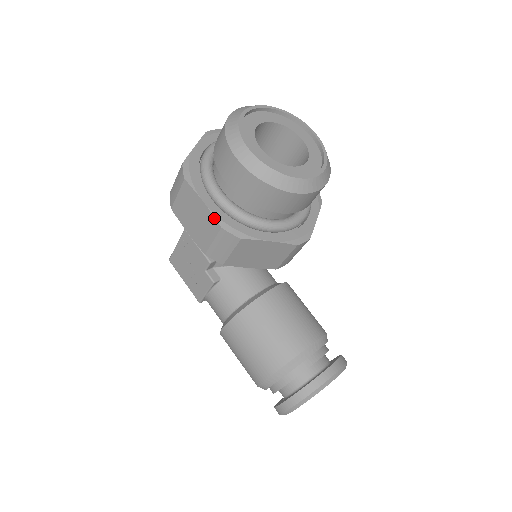
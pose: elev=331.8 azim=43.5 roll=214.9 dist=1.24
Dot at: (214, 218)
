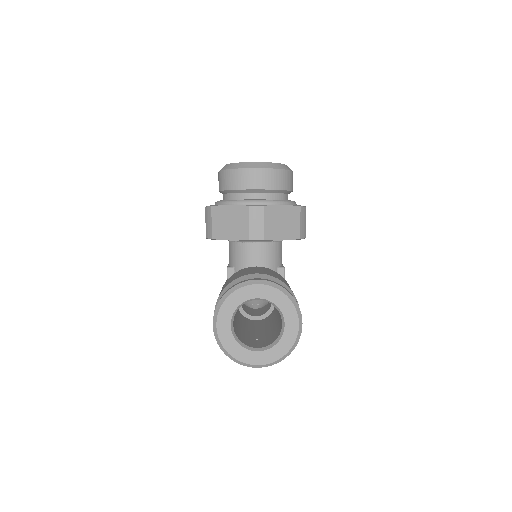
Dot at: occluded
